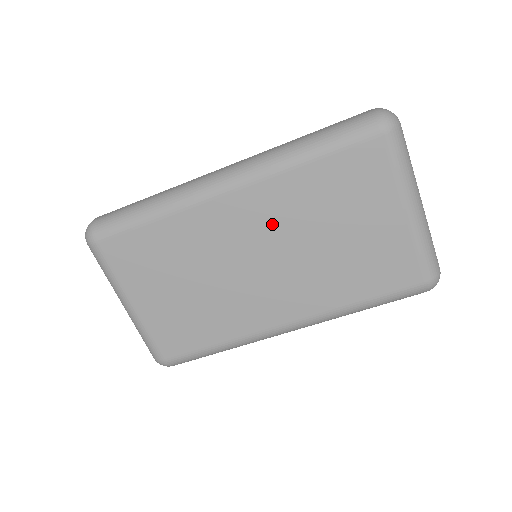
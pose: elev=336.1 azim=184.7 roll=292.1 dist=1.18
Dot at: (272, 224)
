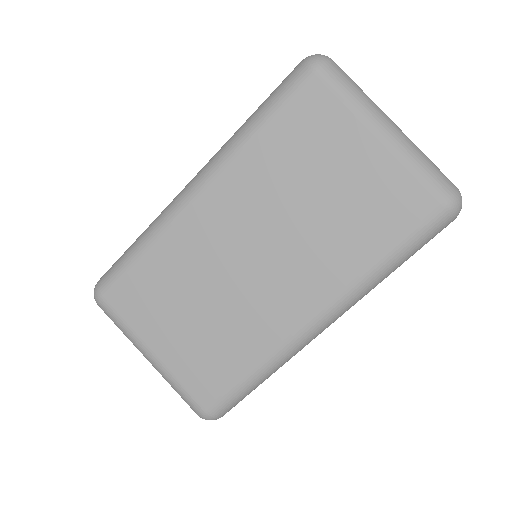
Dot at: (251, 209)
